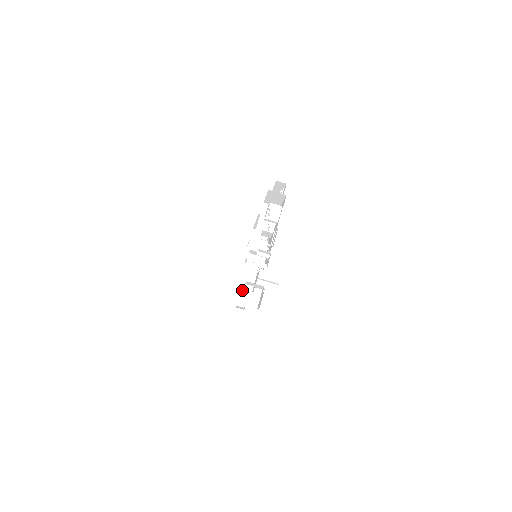
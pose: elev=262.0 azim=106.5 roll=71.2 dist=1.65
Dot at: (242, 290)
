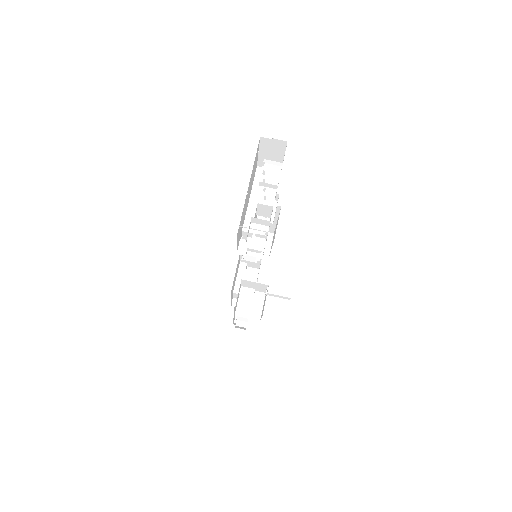
Dot at: occluded
